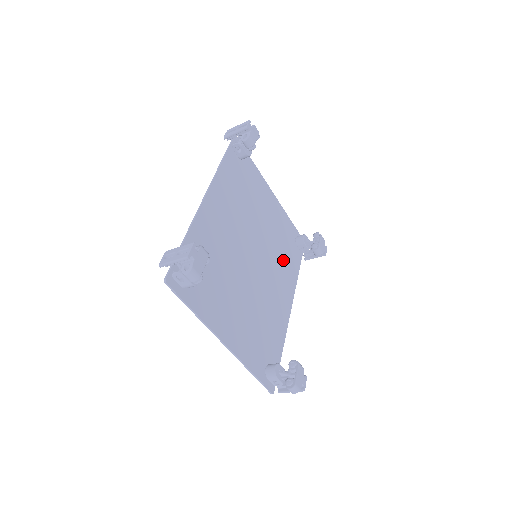
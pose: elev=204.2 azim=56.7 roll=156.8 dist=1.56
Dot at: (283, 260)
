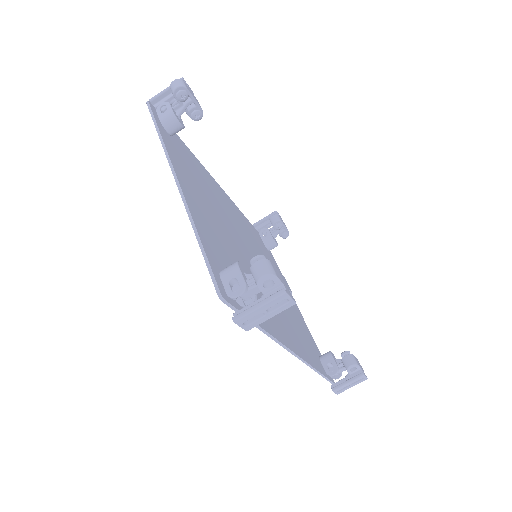
Dot at: (295, 328)
